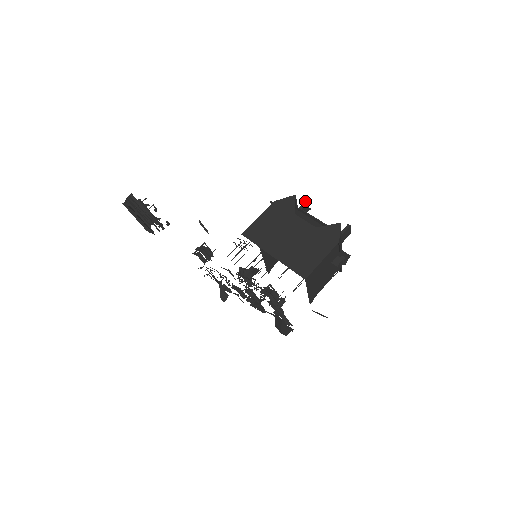
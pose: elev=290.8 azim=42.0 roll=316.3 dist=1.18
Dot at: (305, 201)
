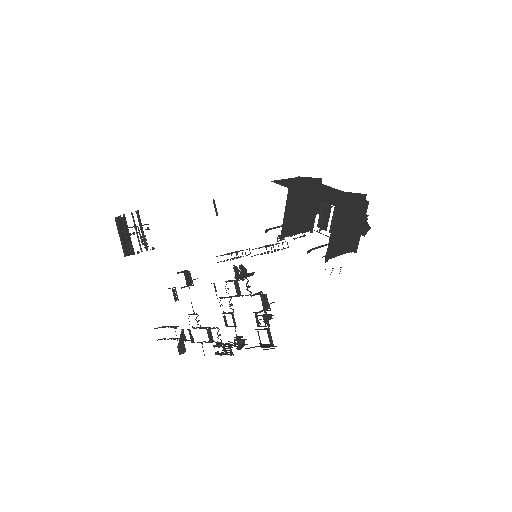
Dot at: occluded
